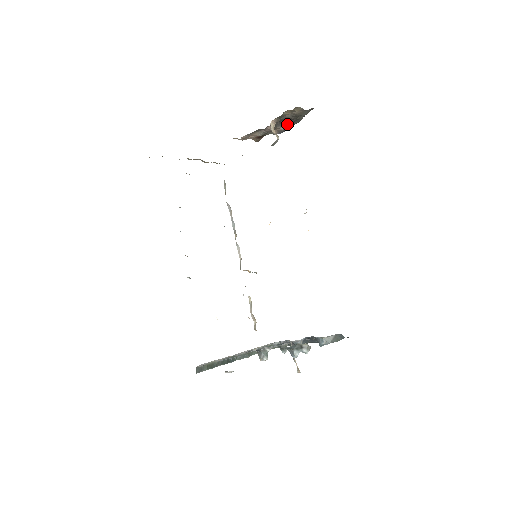
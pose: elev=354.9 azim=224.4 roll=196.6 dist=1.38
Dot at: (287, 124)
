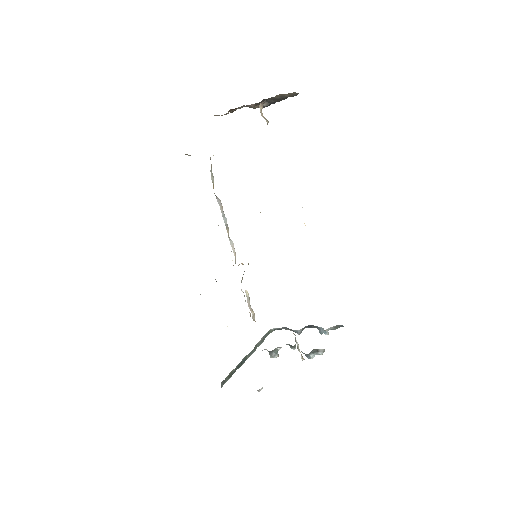
Dot at: (272, 101)
